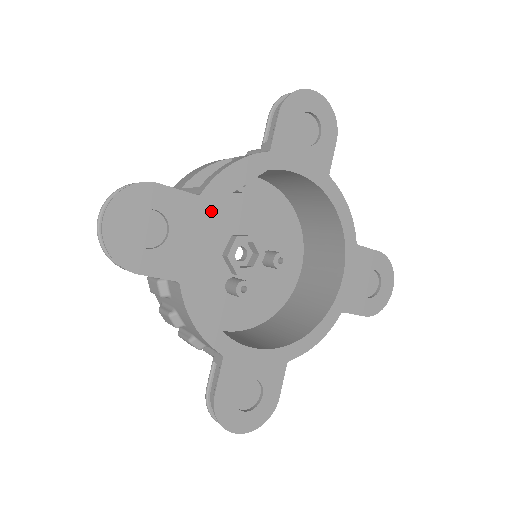
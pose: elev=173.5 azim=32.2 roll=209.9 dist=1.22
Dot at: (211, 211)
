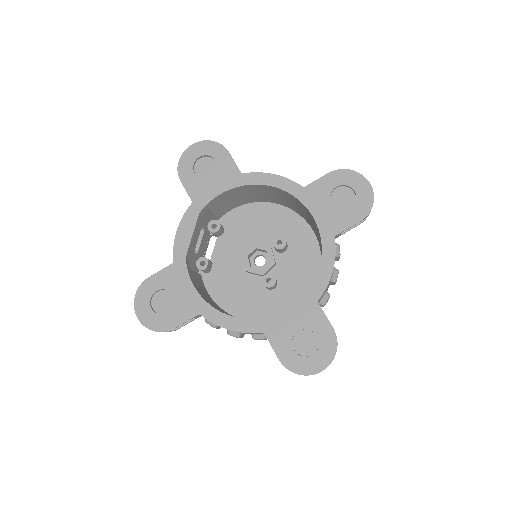
Dot at: (219, 256)
